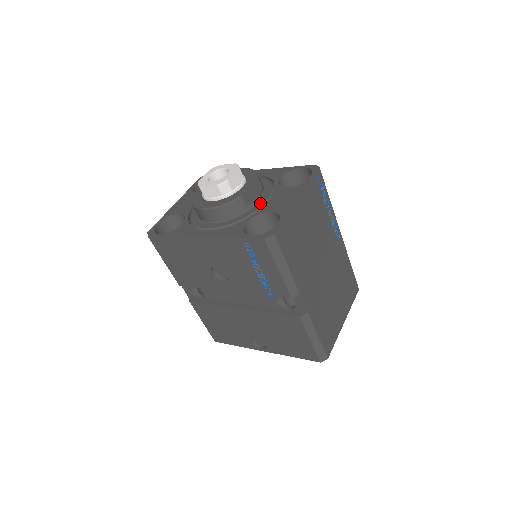
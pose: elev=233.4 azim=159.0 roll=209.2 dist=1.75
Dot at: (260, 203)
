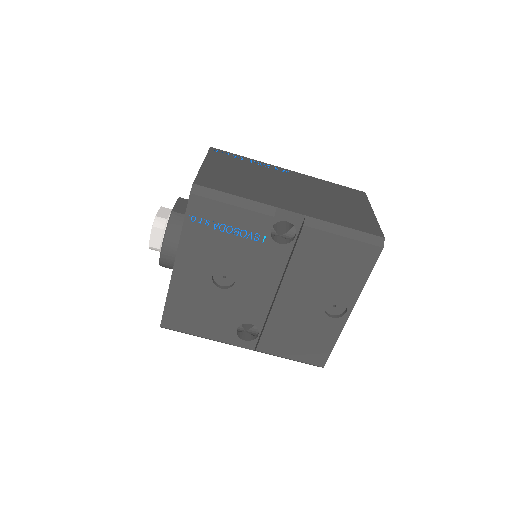
Dot at: occluded
